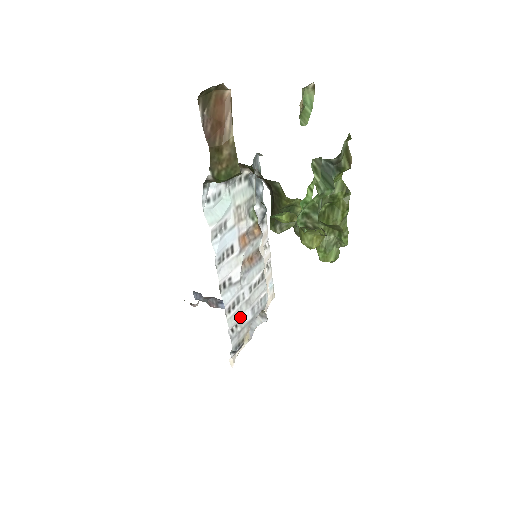
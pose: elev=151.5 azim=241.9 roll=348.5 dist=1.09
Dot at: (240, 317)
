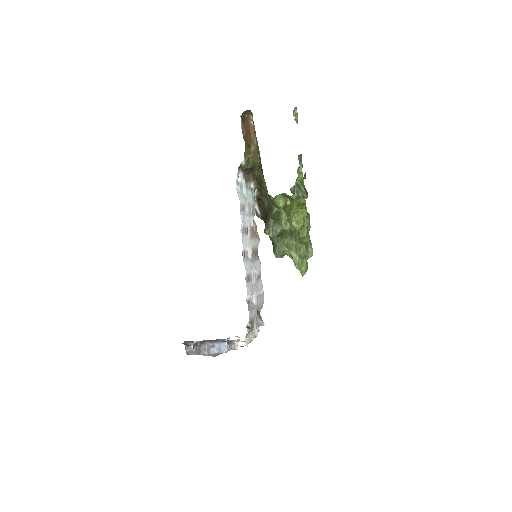
Dot at: (252, 293)
